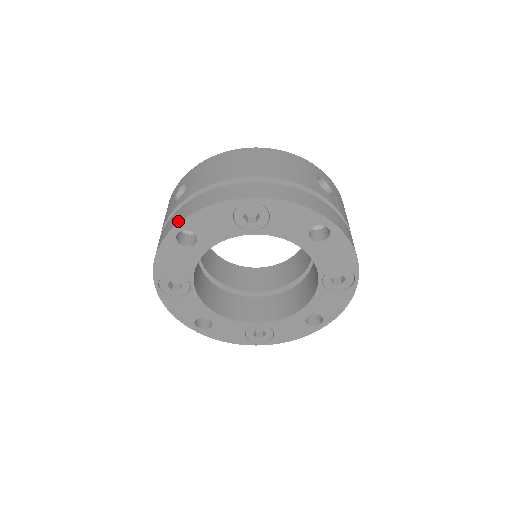
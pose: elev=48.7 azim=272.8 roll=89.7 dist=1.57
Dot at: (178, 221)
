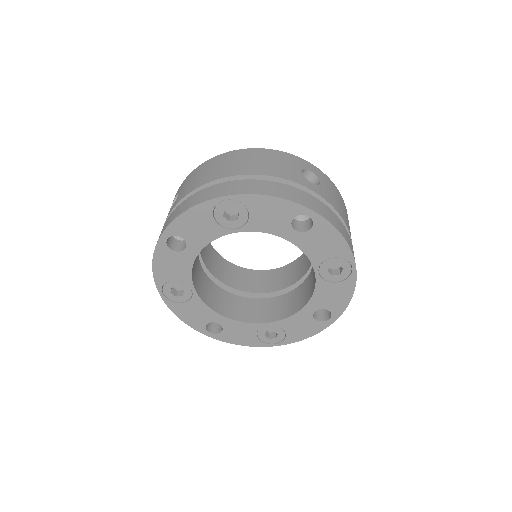
Dot at: (165, 228)
